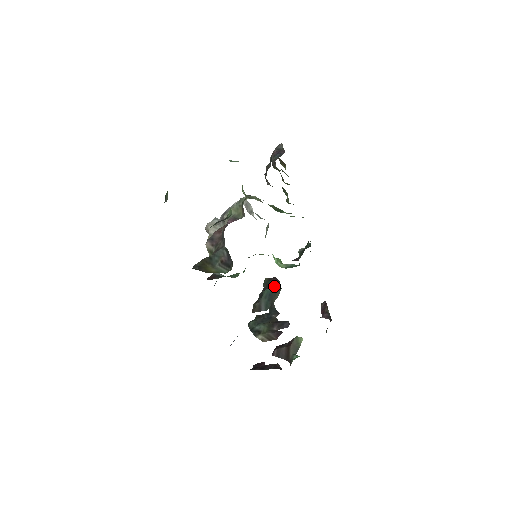
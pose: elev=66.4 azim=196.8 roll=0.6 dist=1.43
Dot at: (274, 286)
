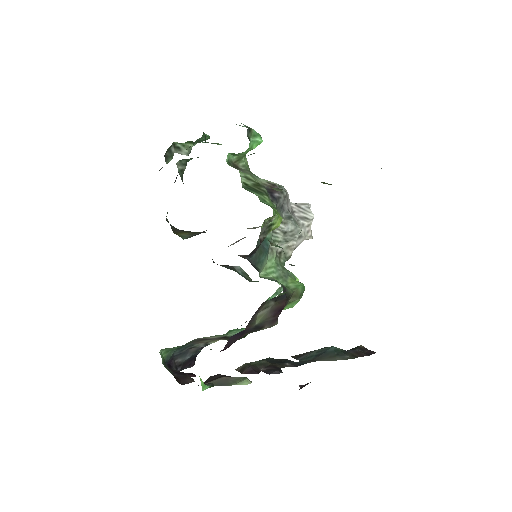
Dot at: (350, 352)
